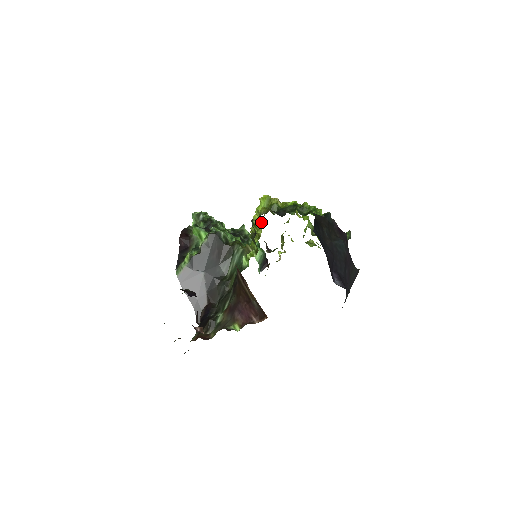
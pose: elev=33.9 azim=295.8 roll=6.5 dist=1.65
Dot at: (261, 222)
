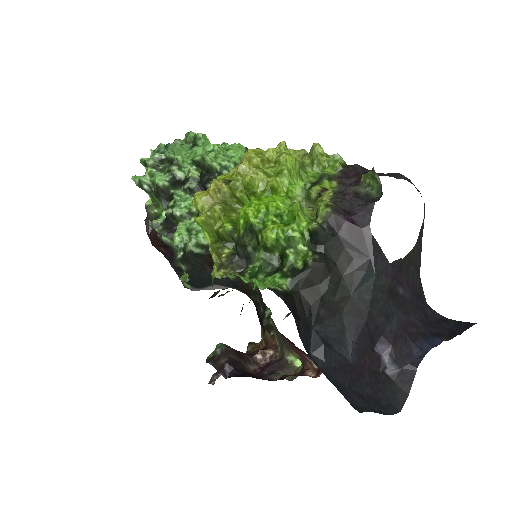
Dot at: occluded
